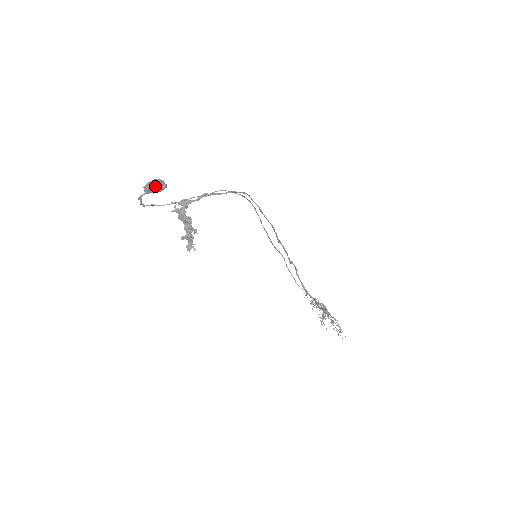
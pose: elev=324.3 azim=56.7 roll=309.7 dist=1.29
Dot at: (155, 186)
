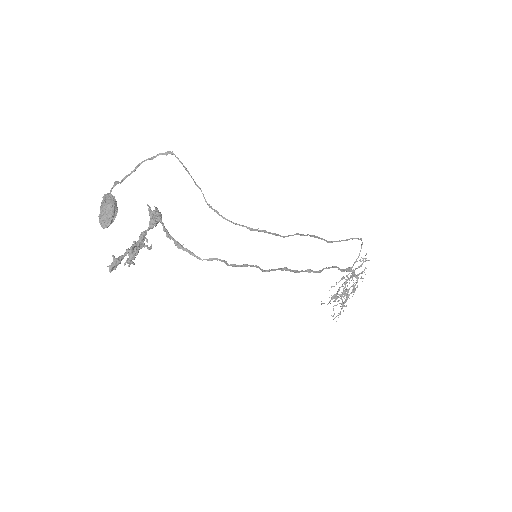
Dot at: (99, 218)
